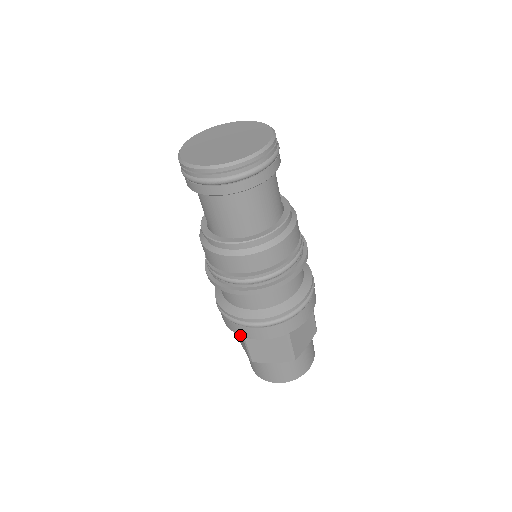
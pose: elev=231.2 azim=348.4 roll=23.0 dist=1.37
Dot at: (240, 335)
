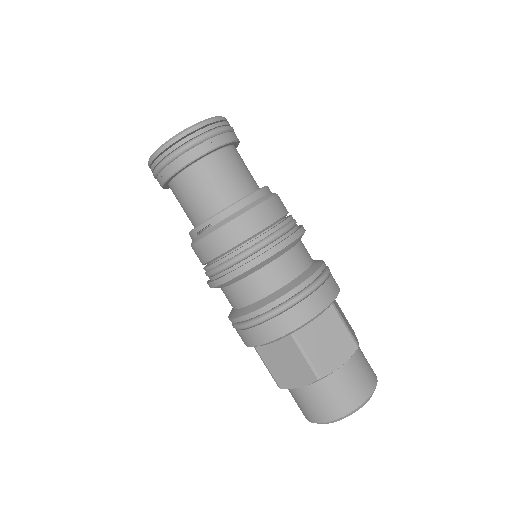
Dot at: (291, 330)
